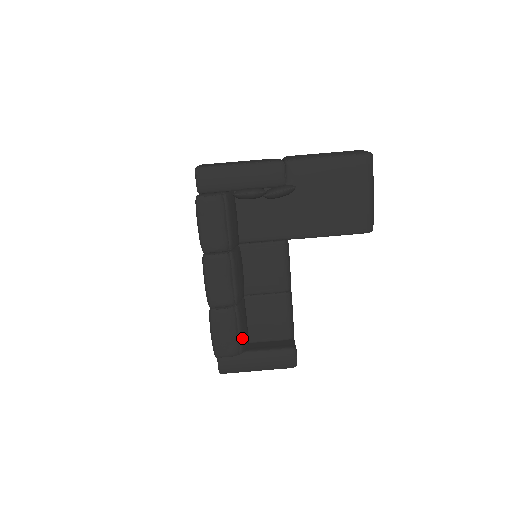
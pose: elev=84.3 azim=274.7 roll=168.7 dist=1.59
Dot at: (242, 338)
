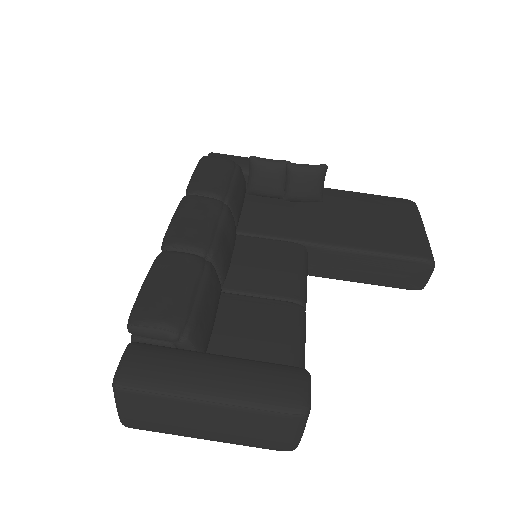
Dot at: (200, 311)
